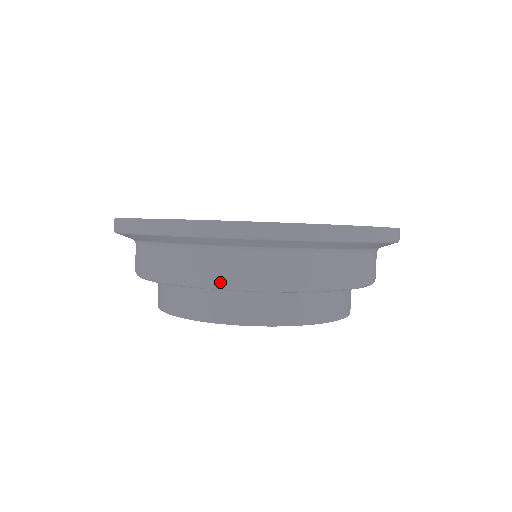
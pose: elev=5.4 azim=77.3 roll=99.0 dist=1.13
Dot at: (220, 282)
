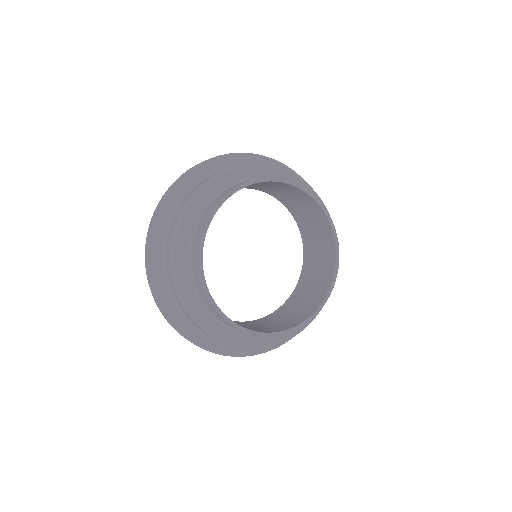
Dot at: (267, 165)
